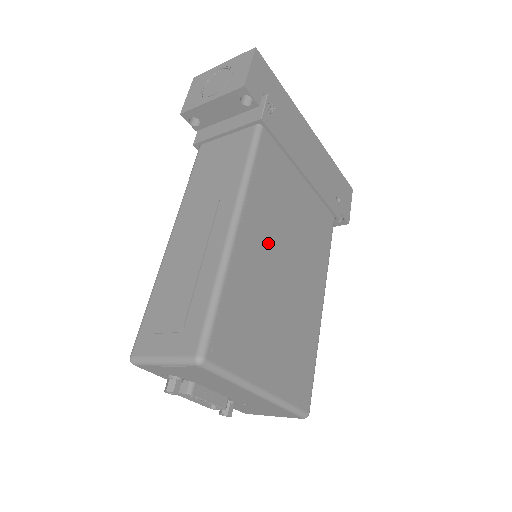
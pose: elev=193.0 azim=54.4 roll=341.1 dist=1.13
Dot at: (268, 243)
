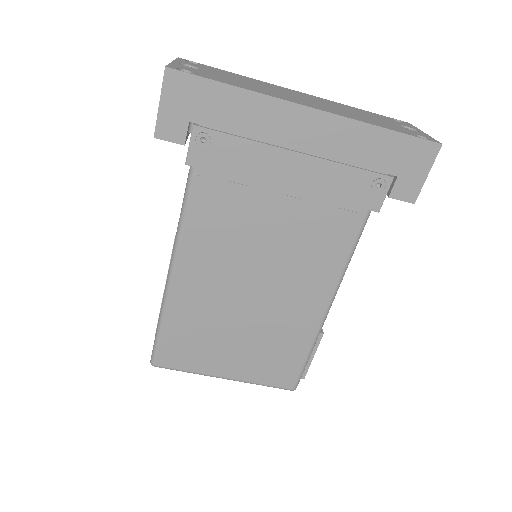
Dot at: (219, 279)
